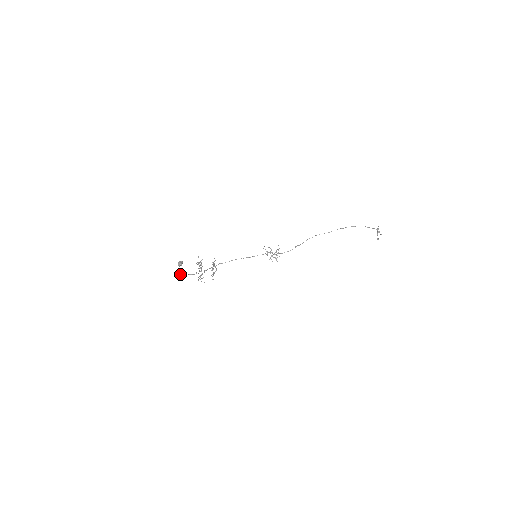
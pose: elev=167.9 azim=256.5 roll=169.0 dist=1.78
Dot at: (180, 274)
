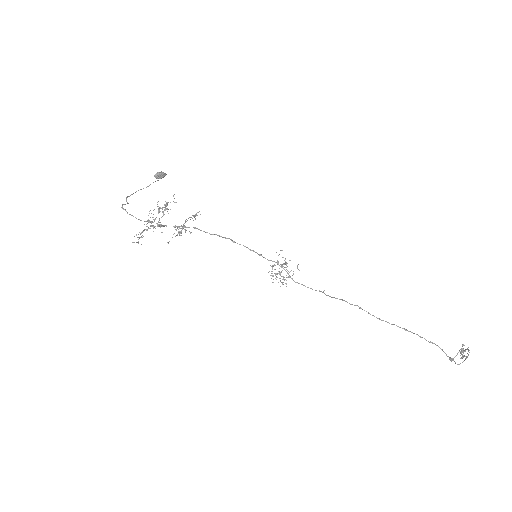
Dot at: occluded
